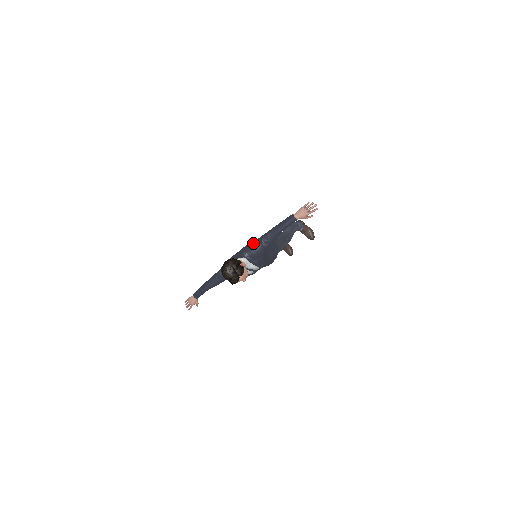
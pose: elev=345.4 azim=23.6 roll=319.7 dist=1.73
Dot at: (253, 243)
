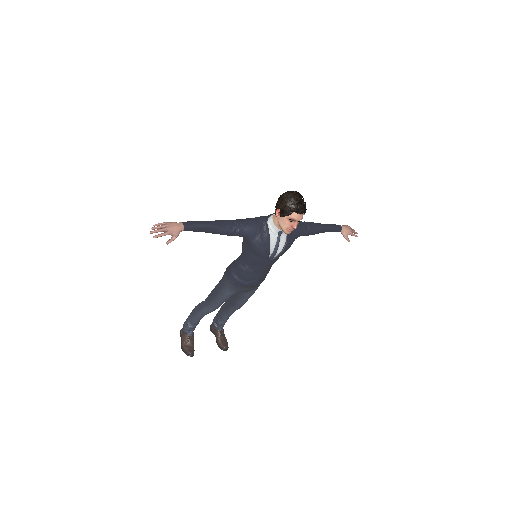
Dot at: occluded
